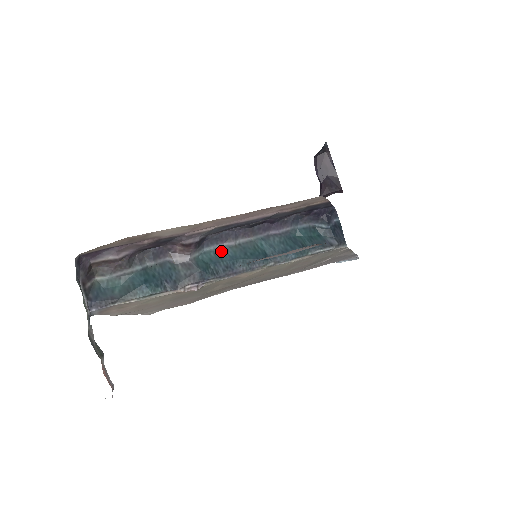
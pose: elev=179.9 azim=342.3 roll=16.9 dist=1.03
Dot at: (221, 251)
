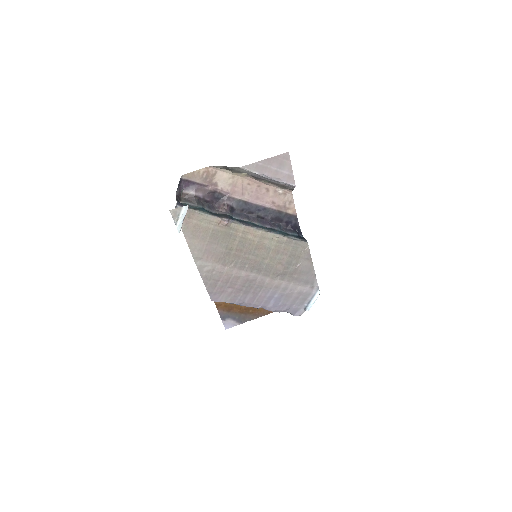
Dot at: occluded
